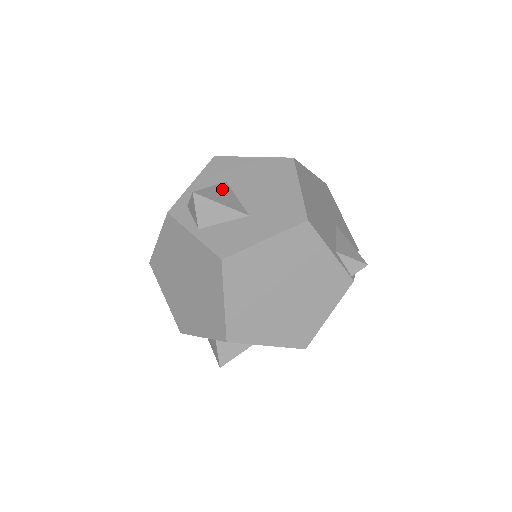
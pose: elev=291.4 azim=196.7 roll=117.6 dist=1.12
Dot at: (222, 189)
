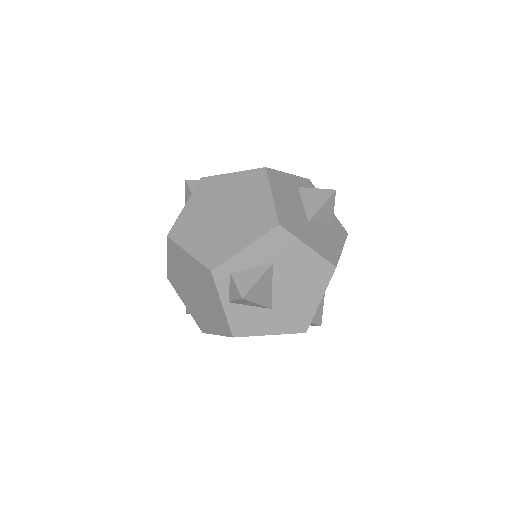
Dot at: (266, 279)
